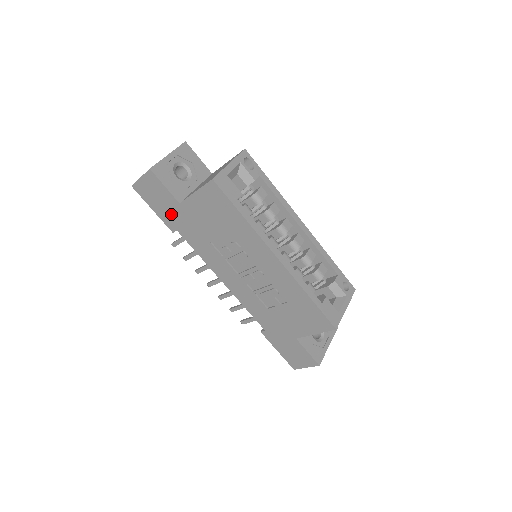
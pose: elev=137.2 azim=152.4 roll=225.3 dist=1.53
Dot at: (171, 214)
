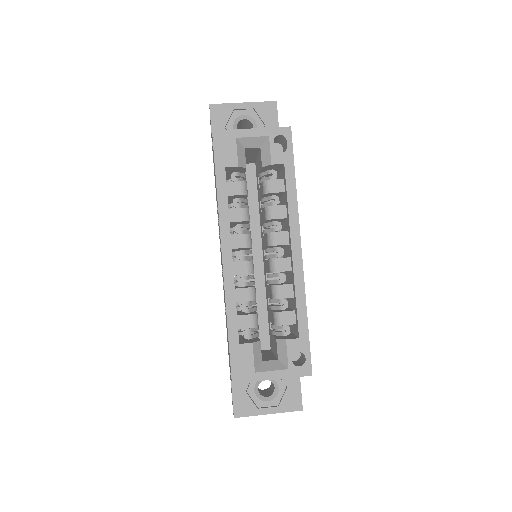
Dot at: occluded
